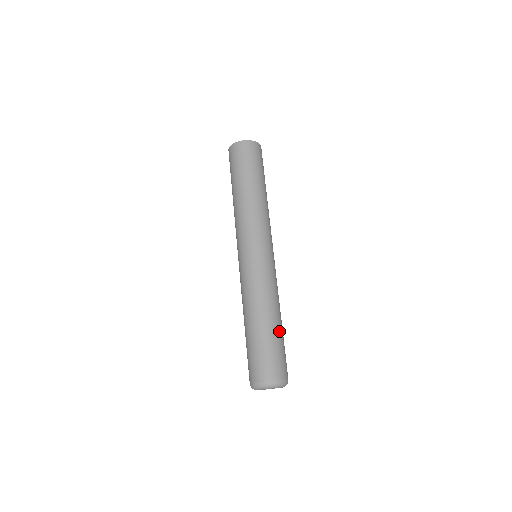
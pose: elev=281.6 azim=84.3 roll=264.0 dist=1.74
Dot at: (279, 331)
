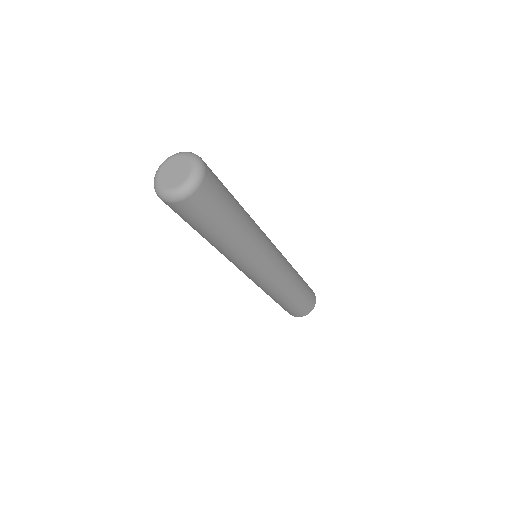
Dot at: (235, 202)
